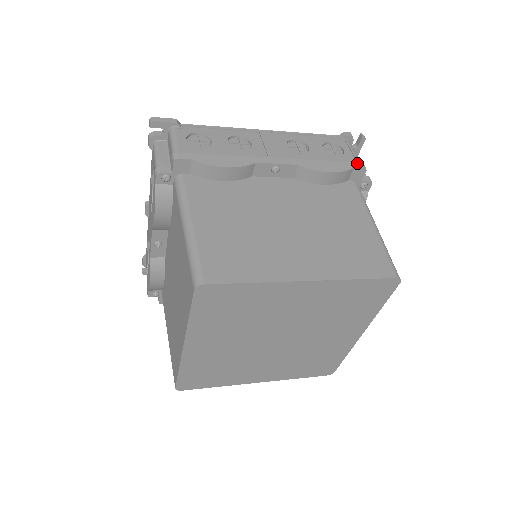
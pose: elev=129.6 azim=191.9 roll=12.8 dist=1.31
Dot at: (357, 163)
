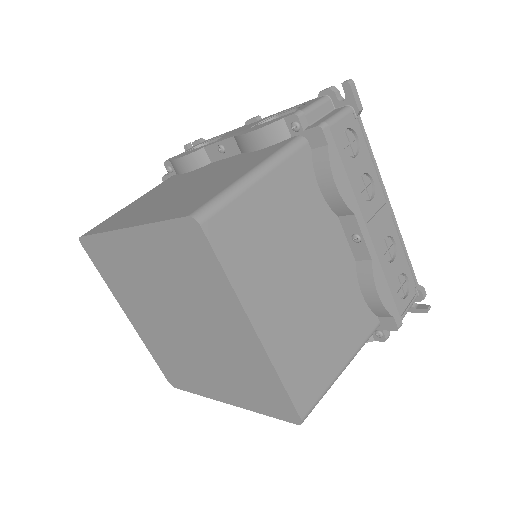
Dot at: (400, 318)
